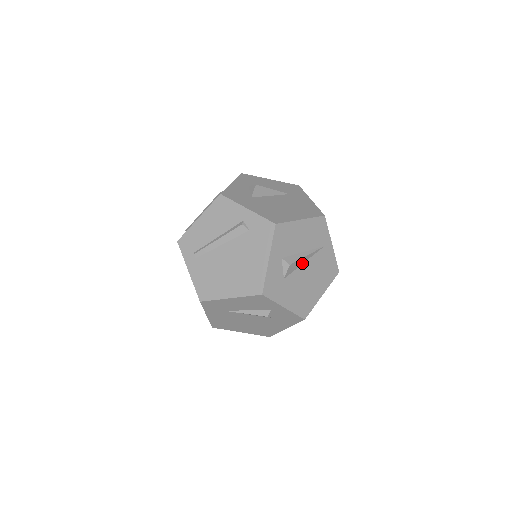
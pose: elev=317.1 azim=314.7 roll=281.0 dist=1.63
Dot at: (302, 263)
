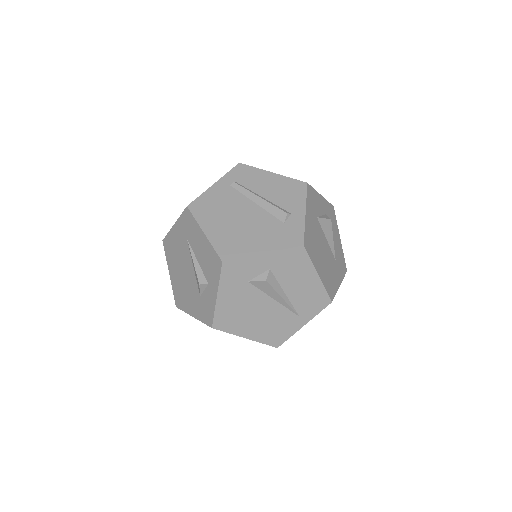
Dot at: (272, 297)
